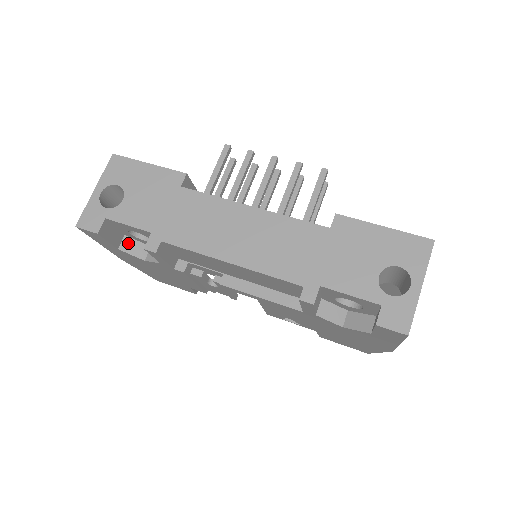
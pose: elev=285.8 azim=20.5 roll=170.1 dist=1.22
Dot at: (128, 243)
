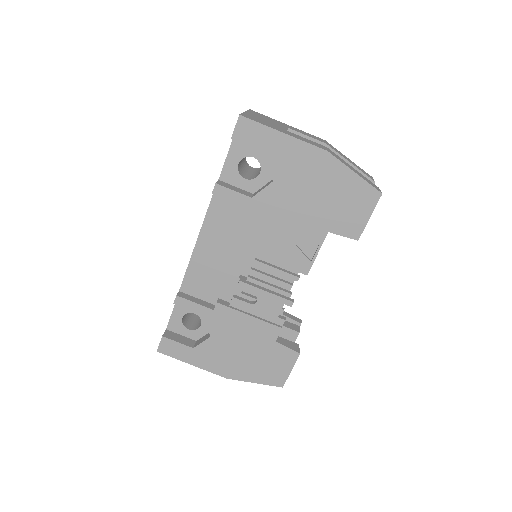
Dot at: (199, 341)
